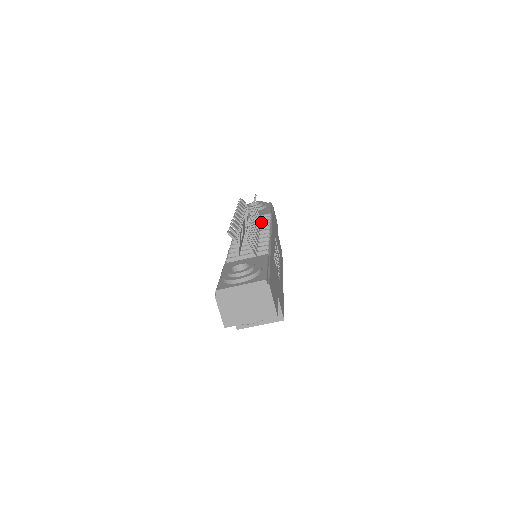
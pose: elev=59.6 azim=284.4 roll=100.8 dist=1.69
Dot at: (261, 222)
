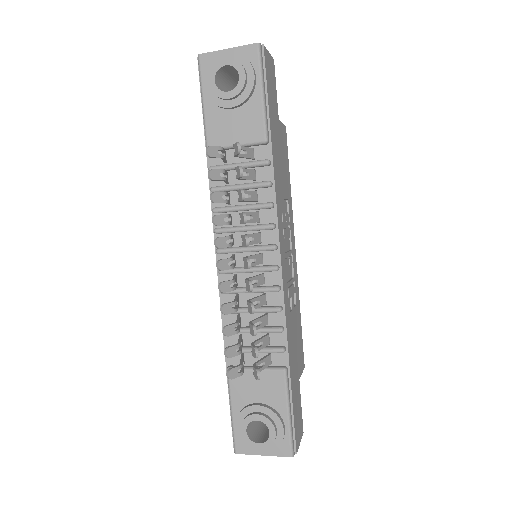
Dot at: (255, 188)
